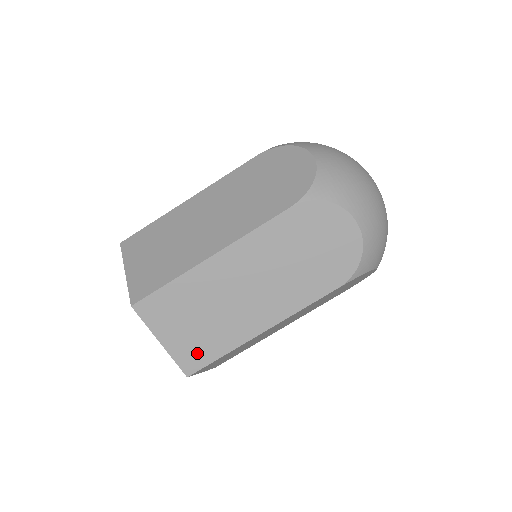
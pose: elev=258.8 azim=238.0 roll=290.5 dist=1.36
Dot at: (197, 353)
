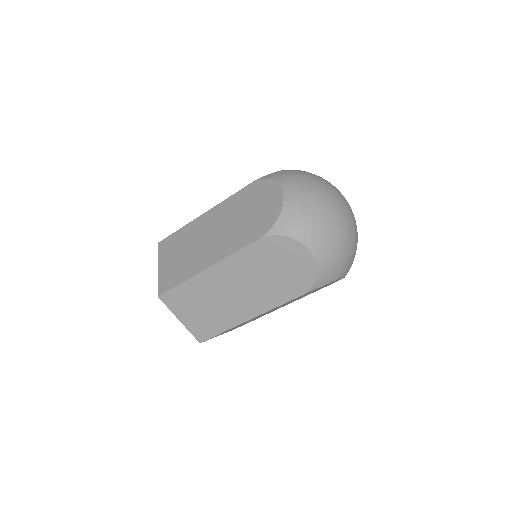
Dot at: occluded
